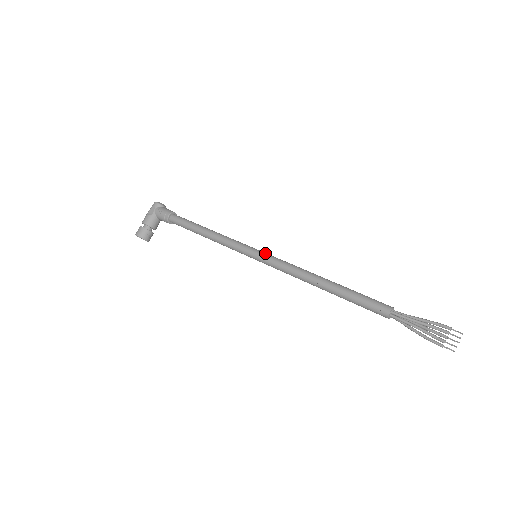
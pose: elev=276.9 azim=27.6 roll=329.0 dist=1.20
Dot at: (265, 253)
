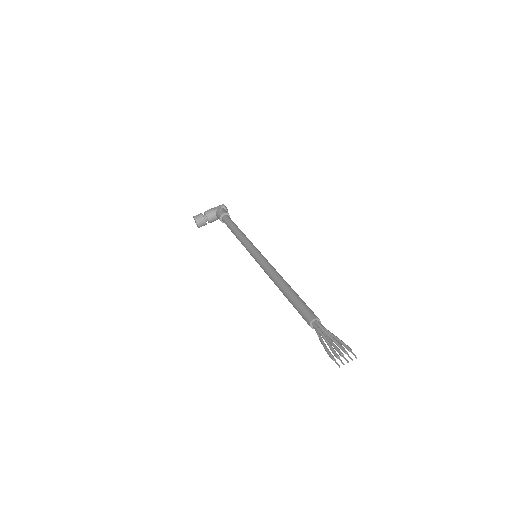
Dot at: occluded
